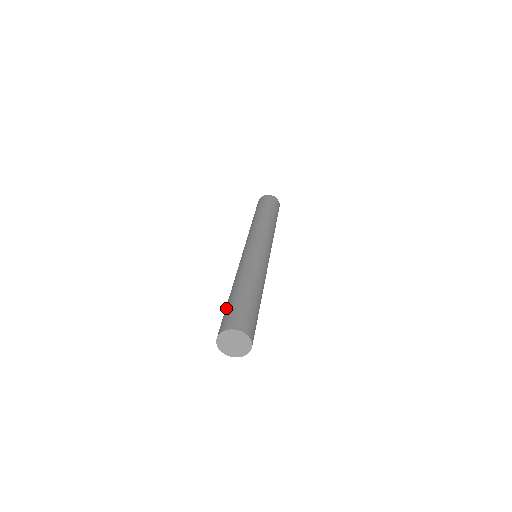
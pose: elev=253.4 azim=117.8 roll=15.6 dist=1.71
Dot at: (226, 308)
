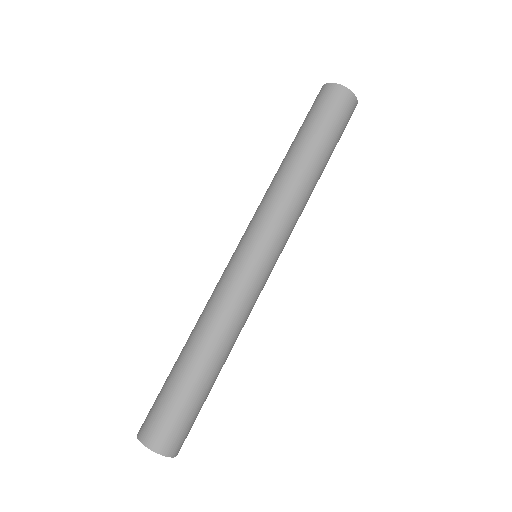
Dot at: (163, 385)
